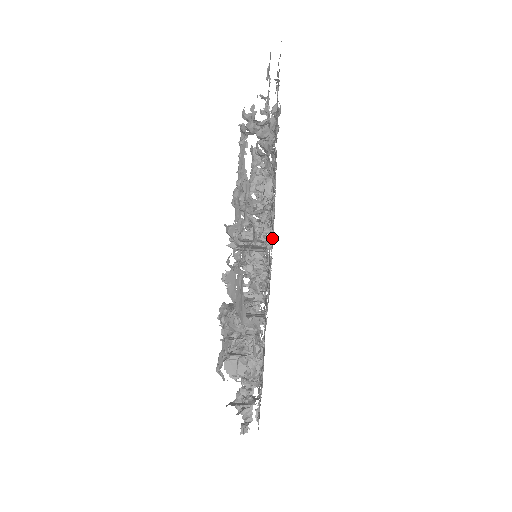
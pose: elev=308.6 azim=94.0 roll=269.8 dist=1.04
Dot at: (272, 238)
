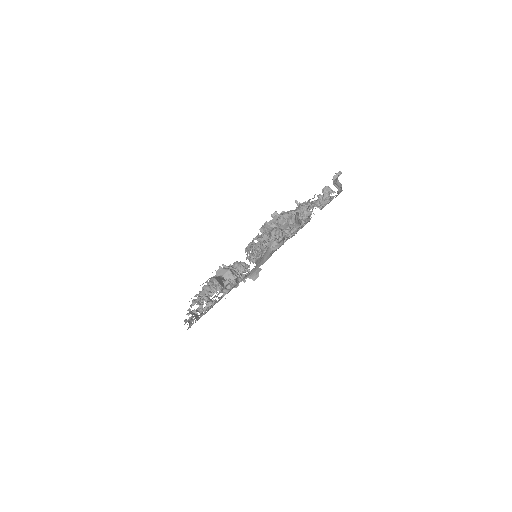
Dot at: occluded
